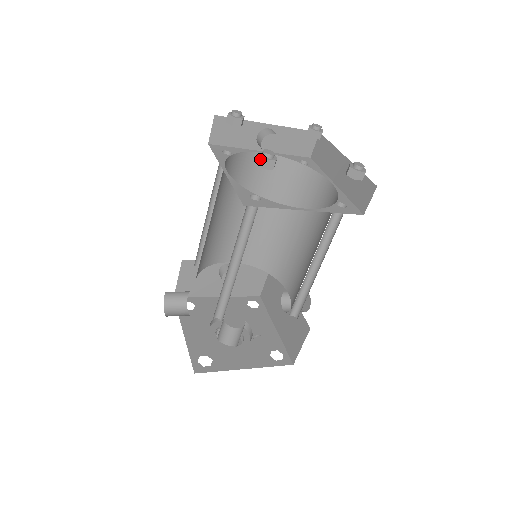
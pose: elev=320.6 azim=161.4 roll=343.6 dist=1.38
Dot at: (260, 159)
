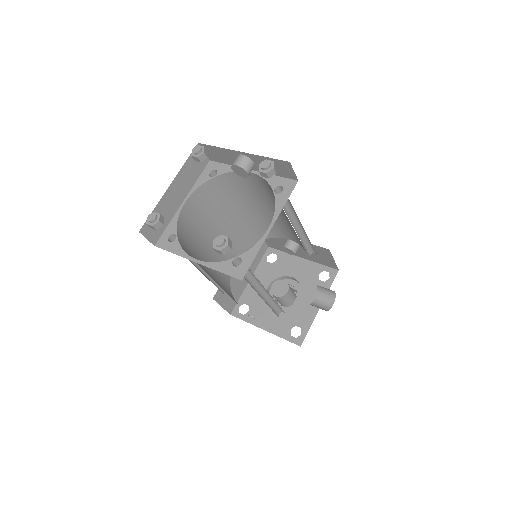
Dot at: occluded
